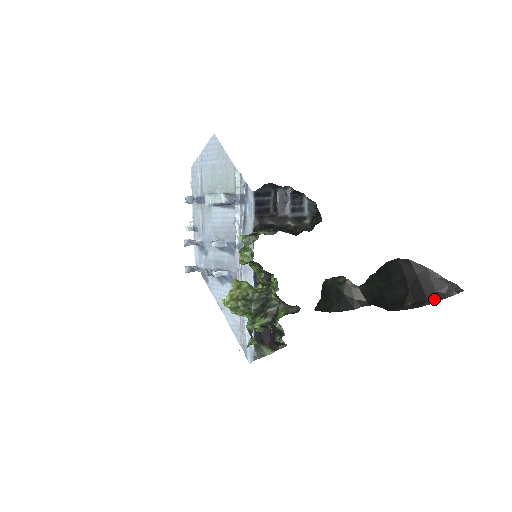
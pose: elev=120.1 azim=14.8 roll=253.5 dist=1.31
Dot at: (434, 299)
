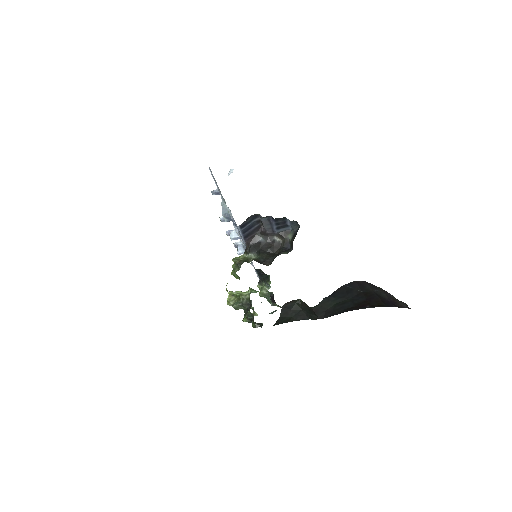
Dot at: (391, 305)
